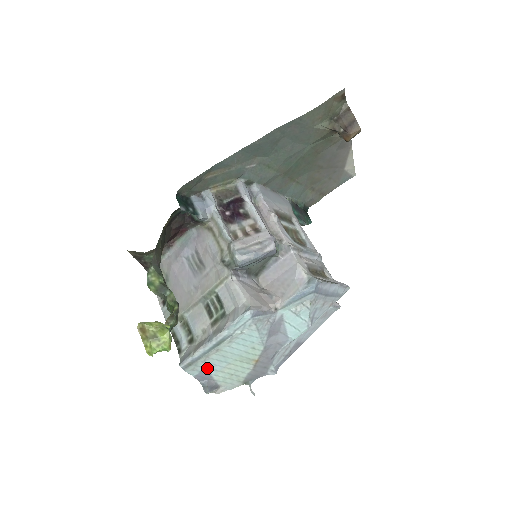
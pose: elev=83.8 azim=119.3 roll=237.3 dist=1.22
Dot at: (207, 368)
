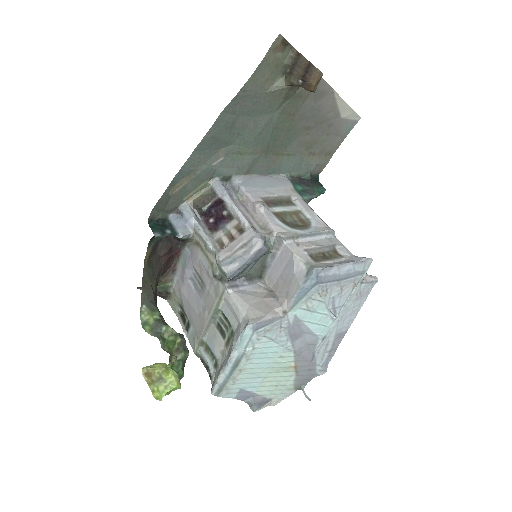
Dot at: (243, 388)
